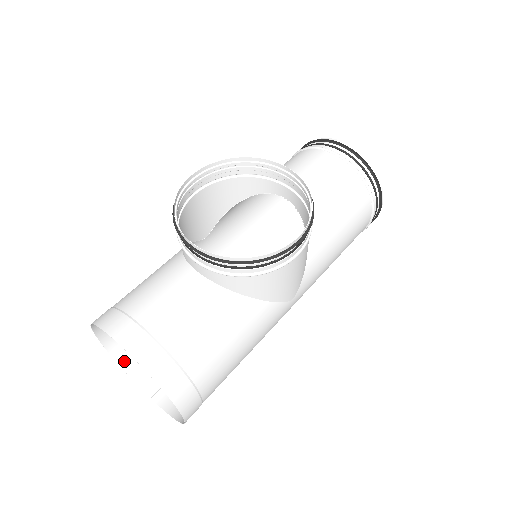
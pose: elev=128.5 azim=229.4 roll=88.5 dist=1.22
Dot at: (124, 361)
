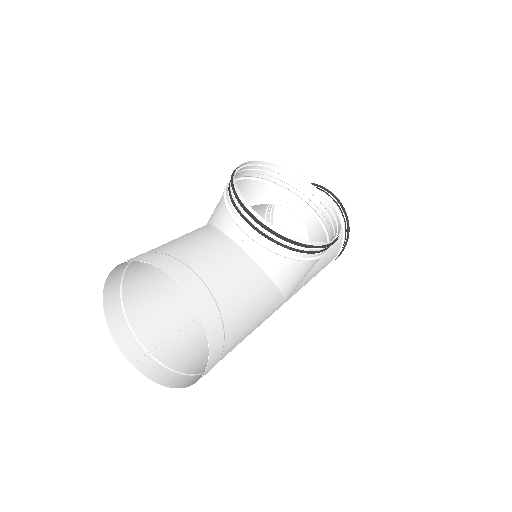
Dot at: (112, 320)
